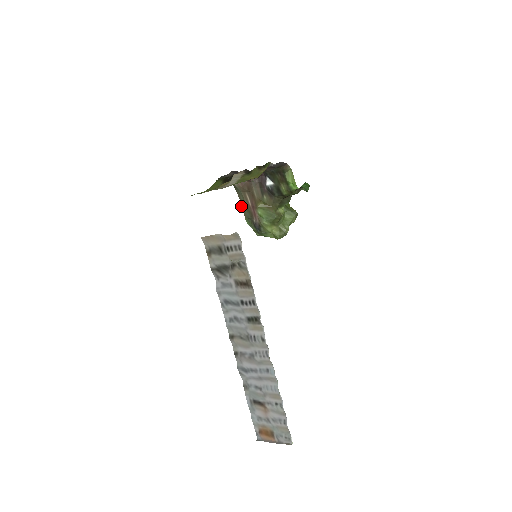
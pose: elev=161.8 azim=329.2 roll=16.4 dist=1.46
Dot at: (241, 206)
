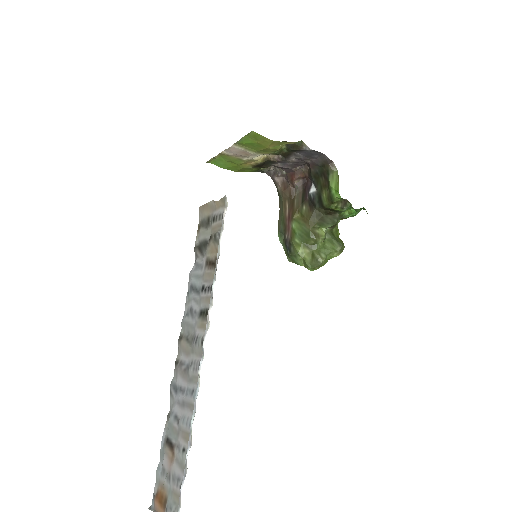
Dot at: (279, 217)
